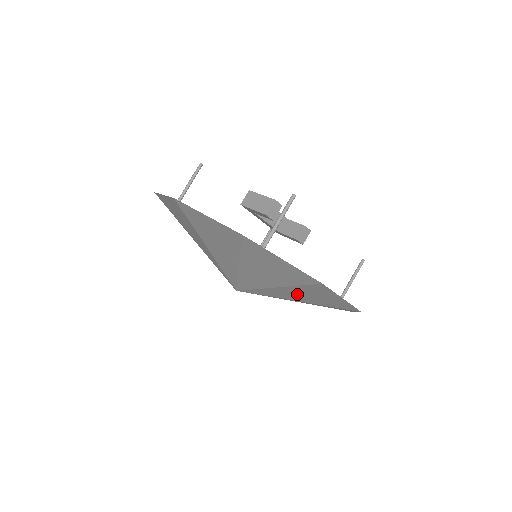
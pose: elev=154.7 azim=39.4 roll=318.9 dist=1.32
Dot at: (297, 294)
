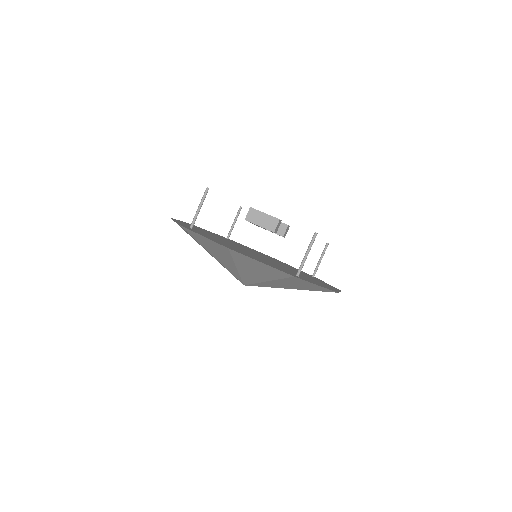
Dot at: occluded
